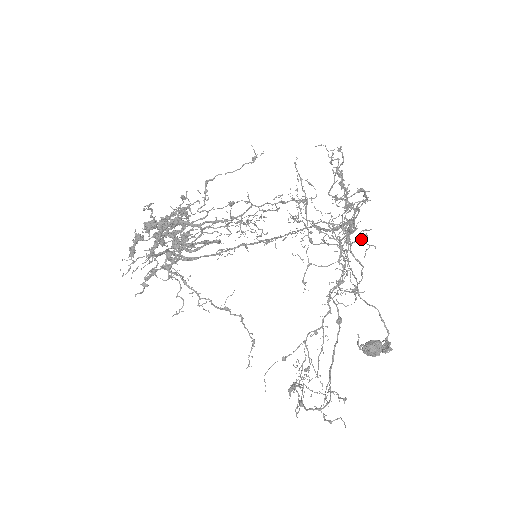
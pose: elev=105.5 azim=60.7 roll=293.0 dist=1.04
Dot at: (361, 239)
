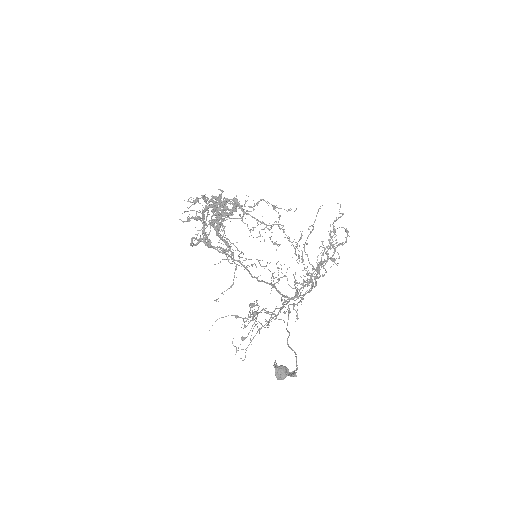
Dot at: (332, 259)
